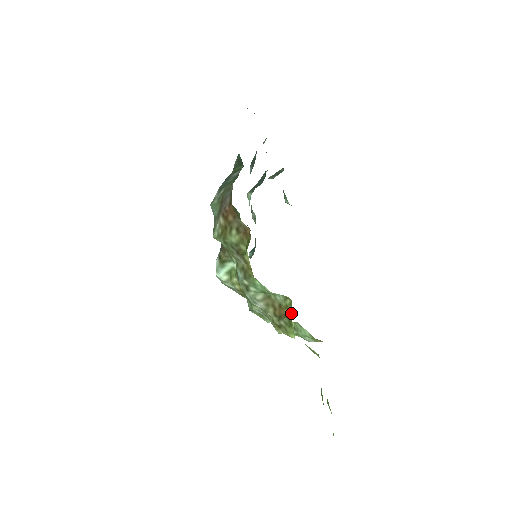
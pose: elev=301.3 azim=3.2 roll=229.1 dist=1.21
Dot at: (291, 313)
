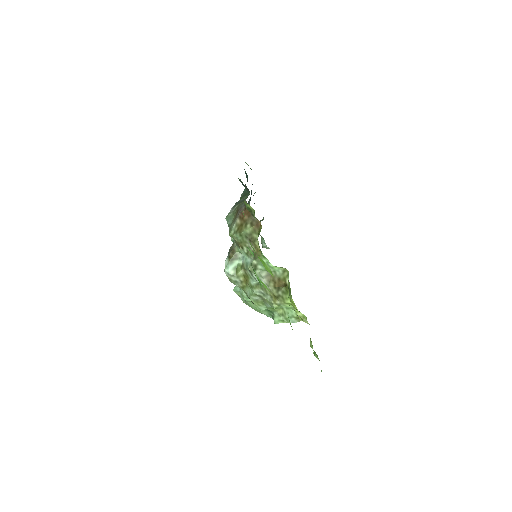
Dot at: (288, 282)
